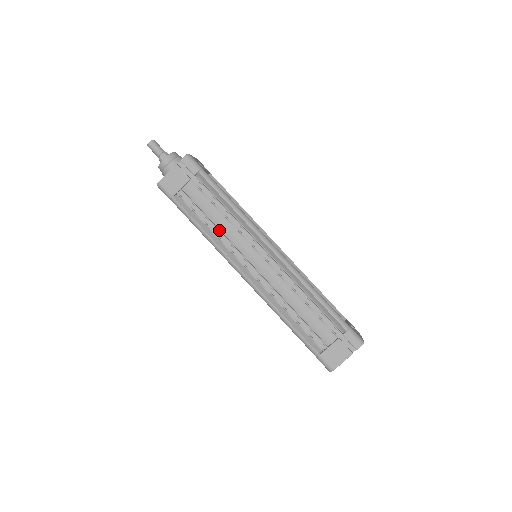
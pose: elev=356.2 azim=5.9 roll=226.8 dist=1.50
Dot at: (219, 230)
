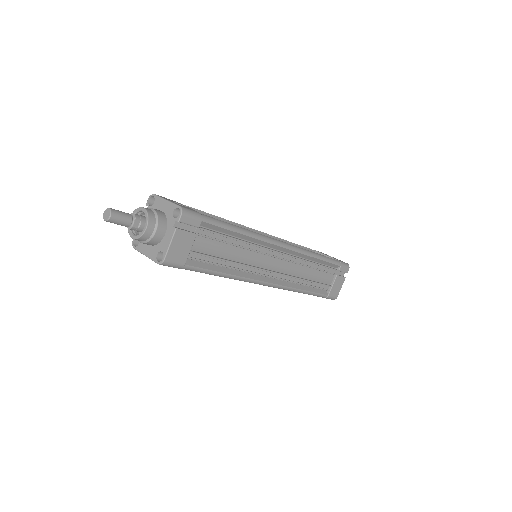
Dot at: (239, 263)
